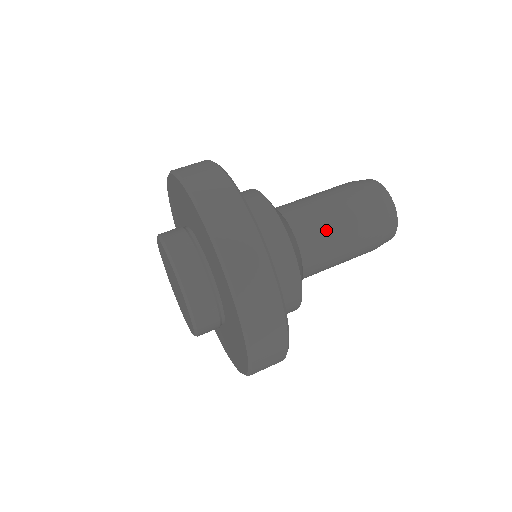
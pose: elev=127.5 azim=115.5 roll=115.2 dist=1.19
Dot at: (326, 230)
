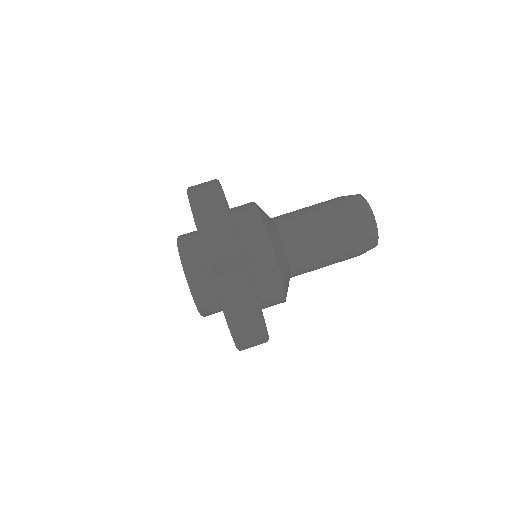
Dot at: (315, 261)
